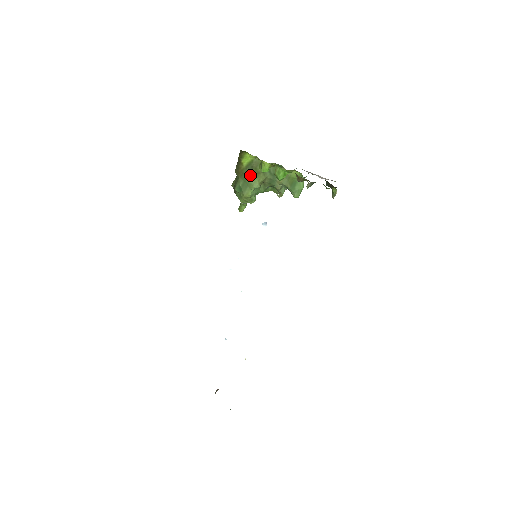
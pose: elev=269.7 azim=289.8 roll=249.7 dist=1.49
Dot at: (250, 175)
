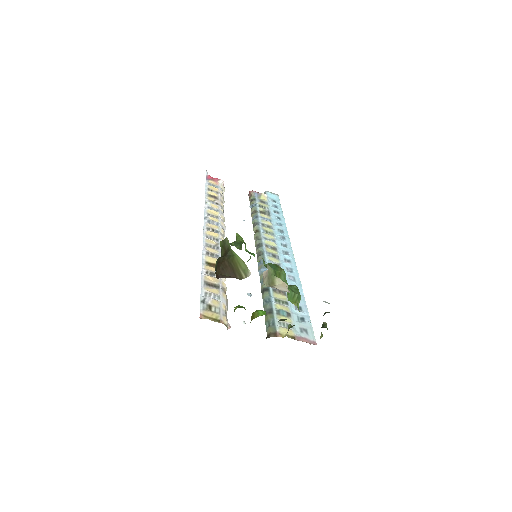
Dot at: occluded
